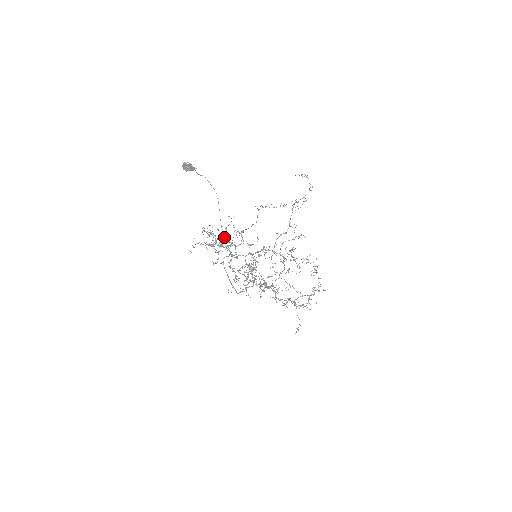
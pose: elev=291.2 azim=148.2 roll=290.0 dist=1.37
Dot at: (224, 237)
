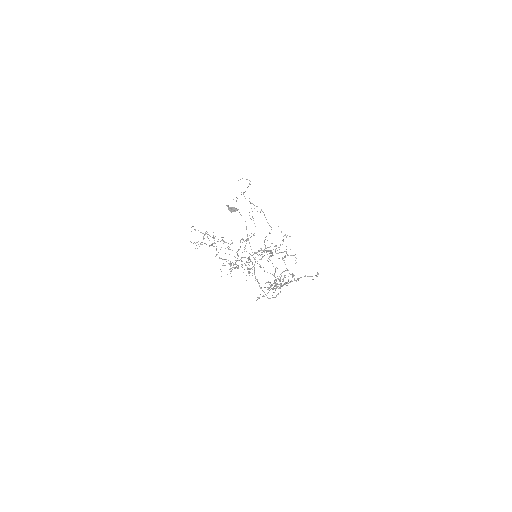
Dot at: (232, 243)
